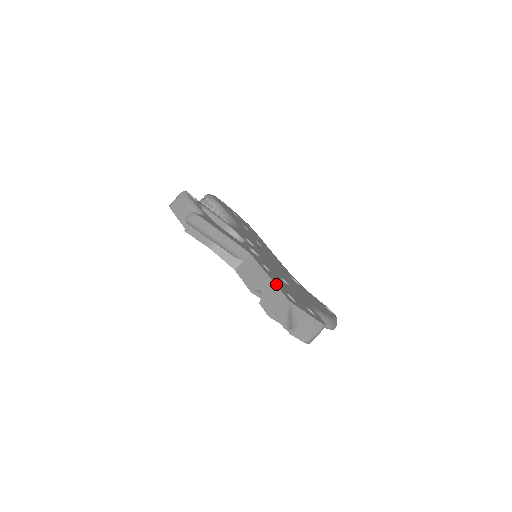
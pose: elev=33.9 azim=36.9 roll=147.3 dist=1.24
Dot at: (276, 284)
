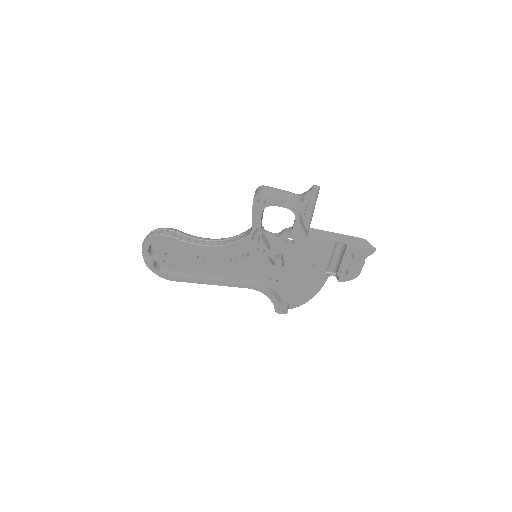
Dot at: (345, 236)
